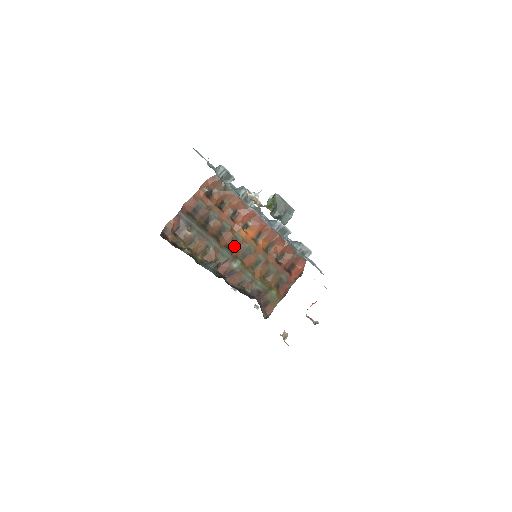
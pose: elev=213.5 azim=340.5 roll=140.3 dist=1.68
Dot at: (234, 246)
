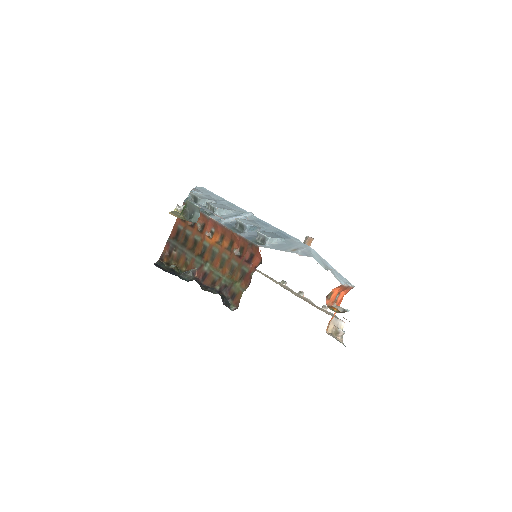
Dot at: (205, 253)
